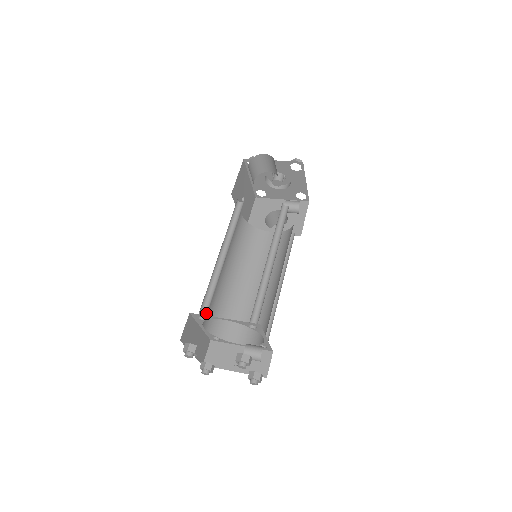
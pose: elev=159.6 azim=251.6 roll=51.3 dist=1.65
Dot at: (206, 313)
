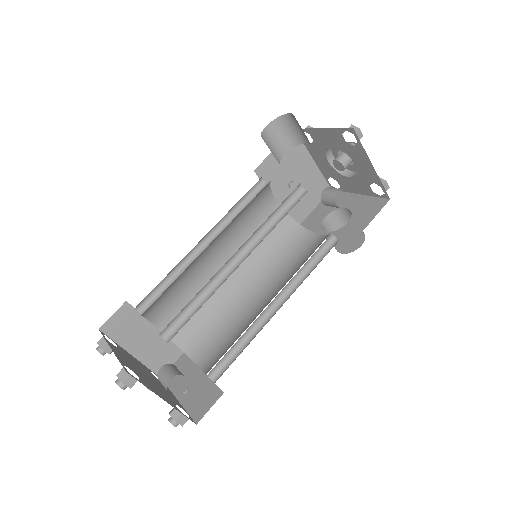
Dot at: (149, 308)
